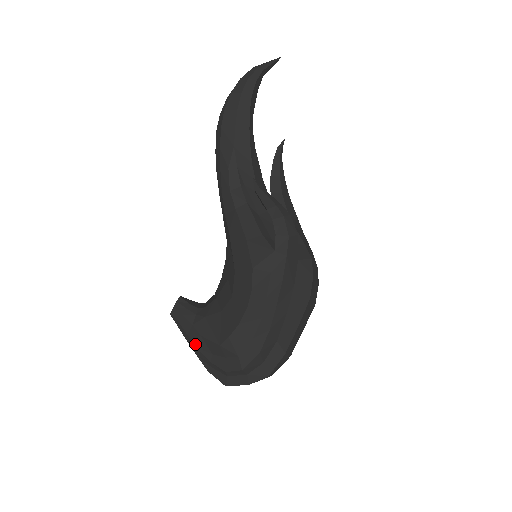
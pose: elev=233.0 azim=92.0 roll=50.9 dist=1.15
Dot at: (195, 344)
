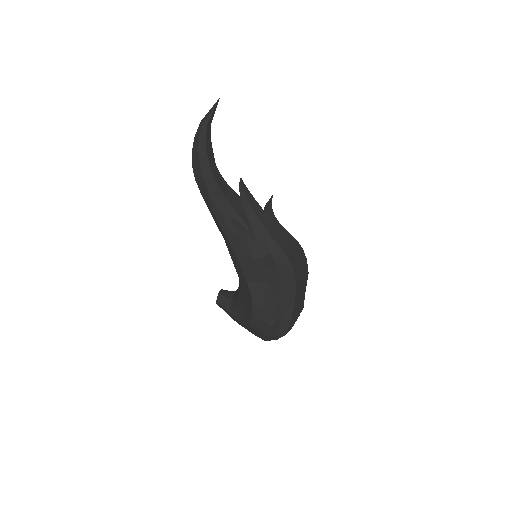
Dot at: occluded
